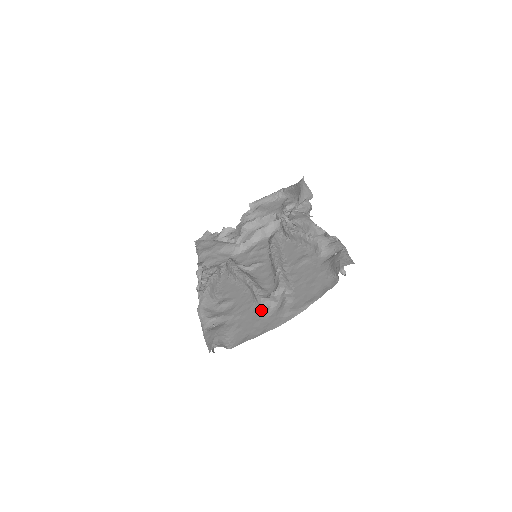
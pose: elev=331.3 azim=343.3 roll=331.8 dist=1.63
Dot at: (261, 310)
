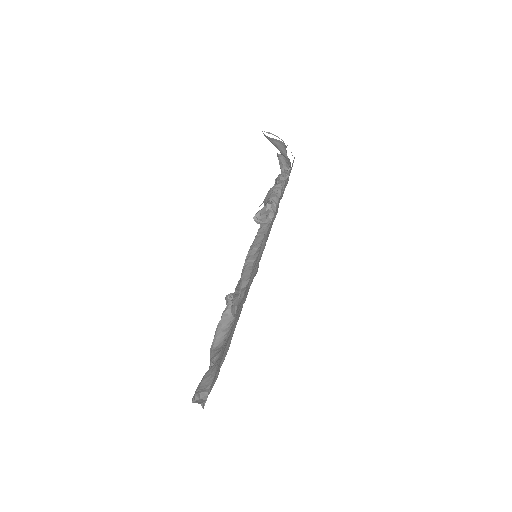
Dot at: occluded
